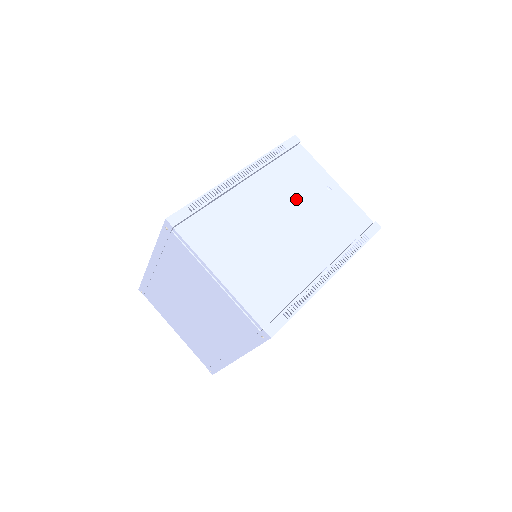
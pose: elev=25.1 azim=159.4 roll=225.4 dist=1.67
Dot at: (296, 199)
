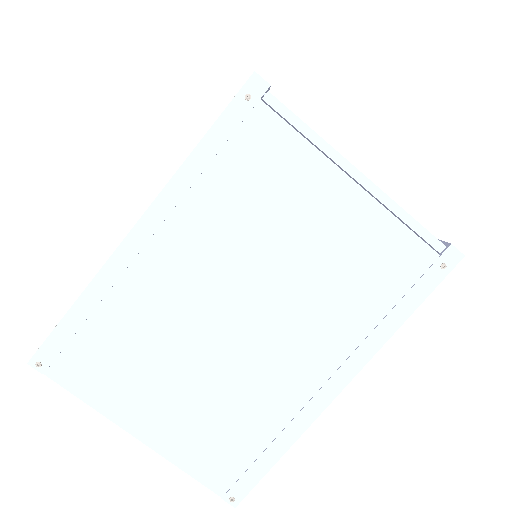
Dot at: occluded
